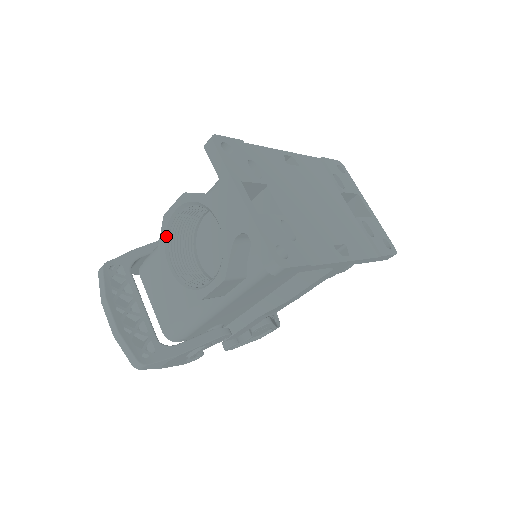
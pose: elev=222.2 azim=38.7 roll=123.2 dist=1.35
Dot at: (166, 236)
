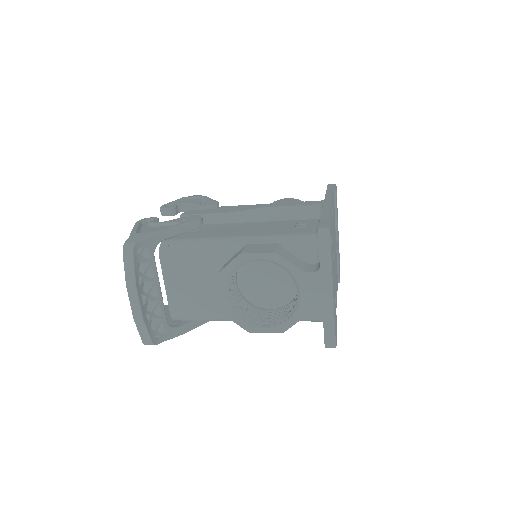
Dot at: (234, 270)
